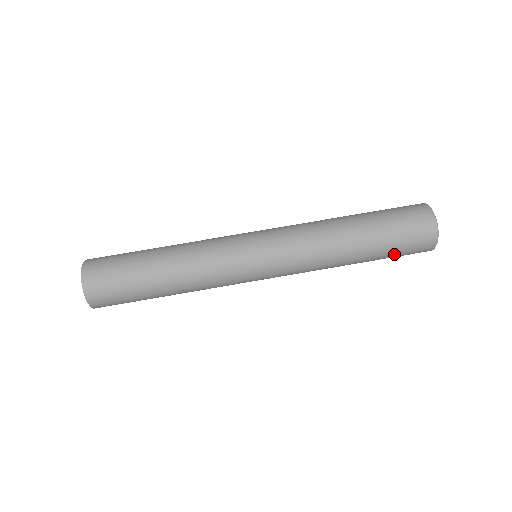
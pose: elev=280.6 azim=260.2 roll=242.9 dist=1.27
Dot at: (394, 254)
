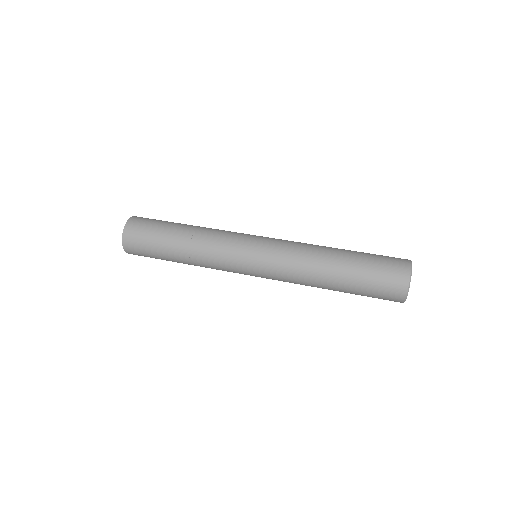
Dot at: (369, 277)
